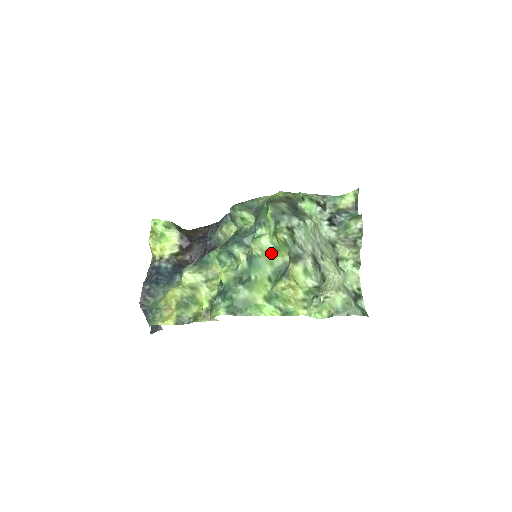
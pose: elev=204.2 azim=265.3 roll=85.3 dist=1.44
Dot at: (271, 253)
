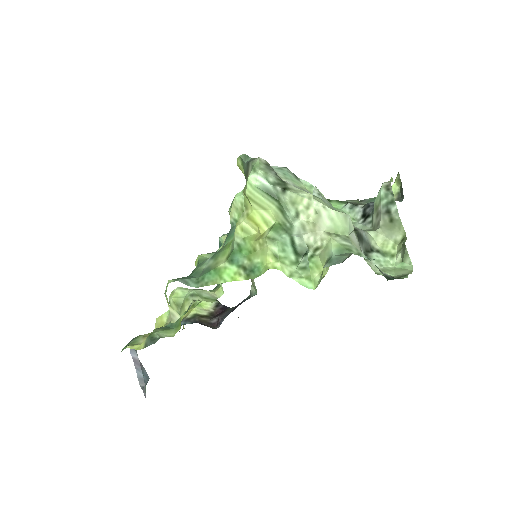
Dot at: occluded
